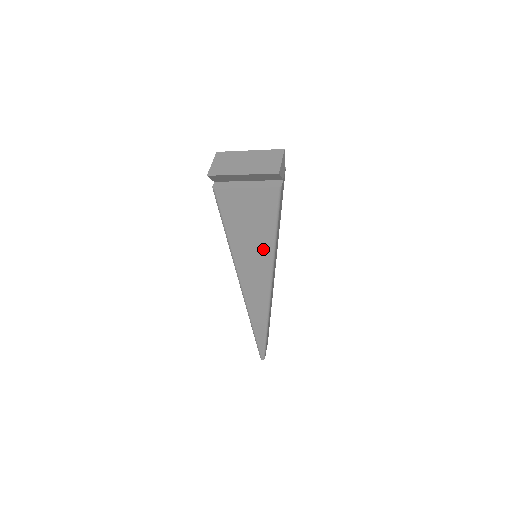
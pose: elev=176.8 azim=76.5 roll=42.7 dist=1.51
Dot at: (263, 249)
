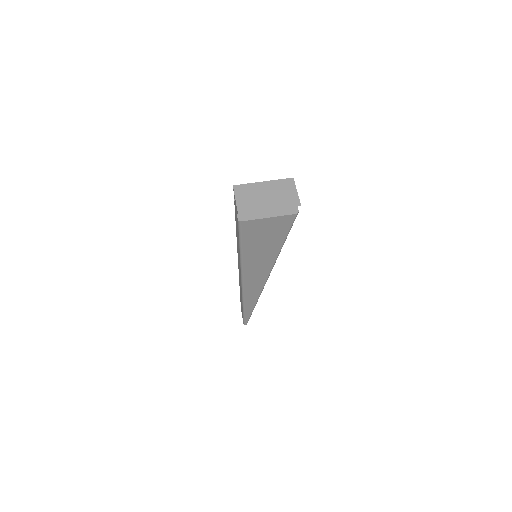
Dot at: (270, 254)
